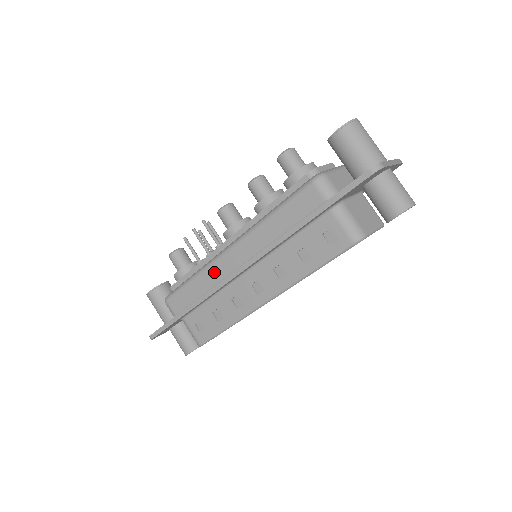
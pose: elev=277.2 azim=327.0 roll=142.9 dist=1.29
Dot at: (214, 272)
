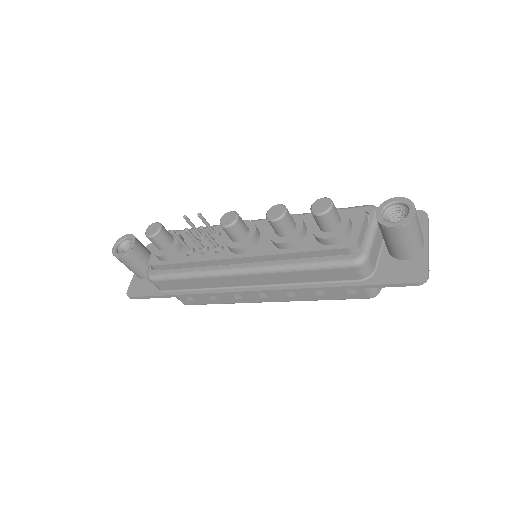
Dot at: (218, 281)
